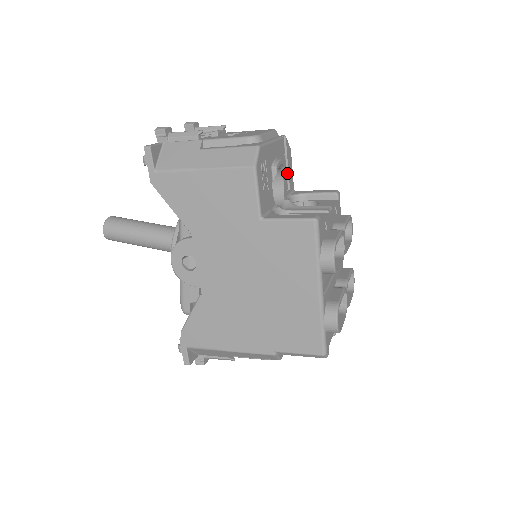
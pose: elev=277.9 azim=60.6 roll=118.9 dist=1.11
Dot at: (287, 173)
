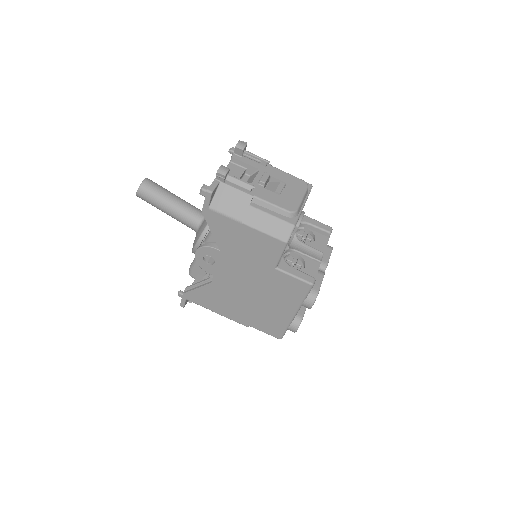
Dot at: occluded
